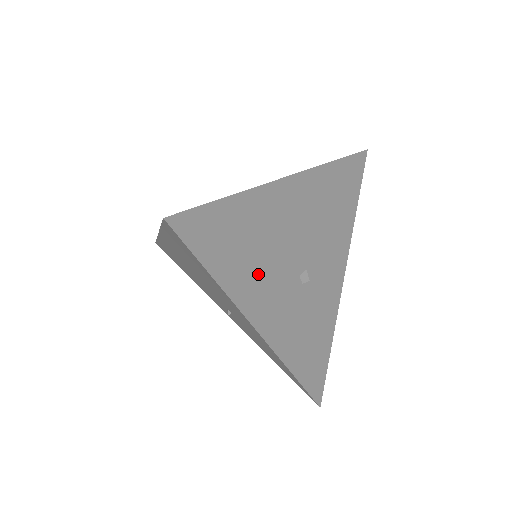
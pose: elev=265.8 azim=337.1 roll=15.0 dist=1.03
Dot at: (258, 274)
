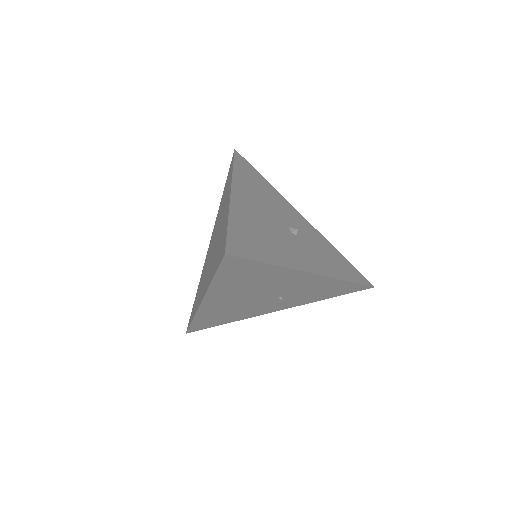
Dot at: (279, 247)
